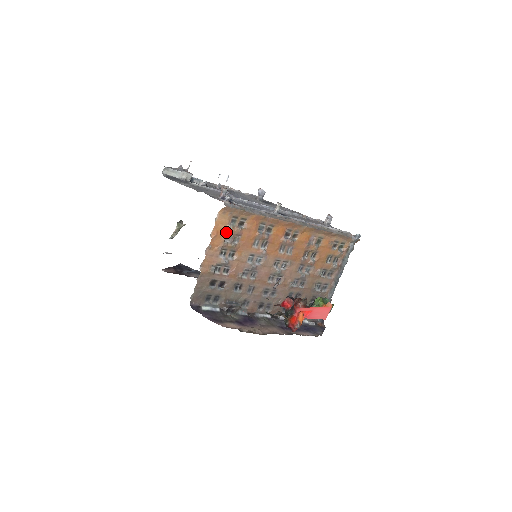
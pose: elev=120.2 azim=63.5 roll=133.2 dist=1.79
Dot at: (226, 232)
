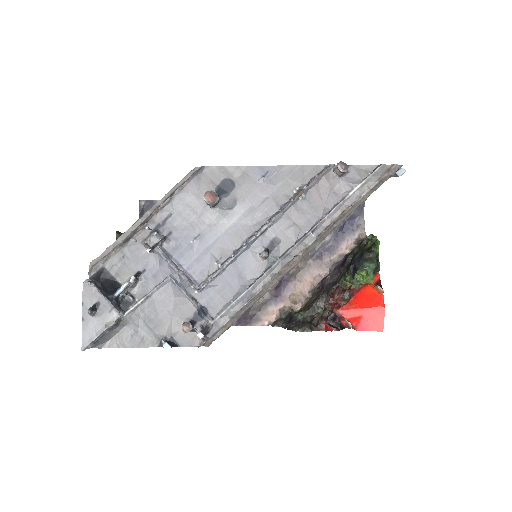
Dot at: occluded
